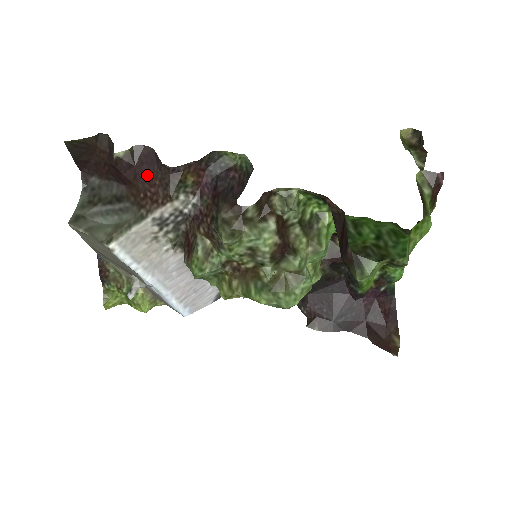
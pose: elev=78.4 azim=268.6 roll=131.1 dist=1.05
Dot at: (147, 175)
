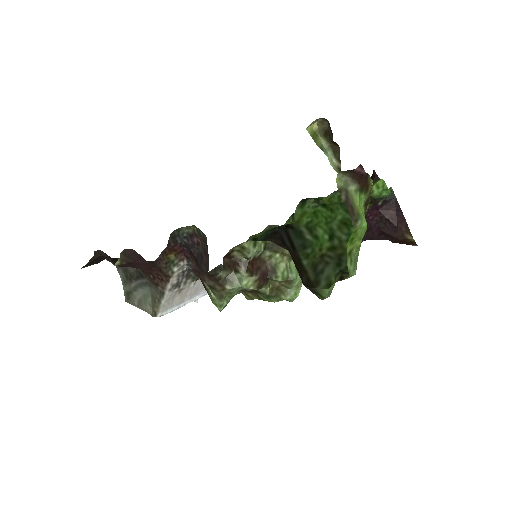
Dot at: (144, 266)
